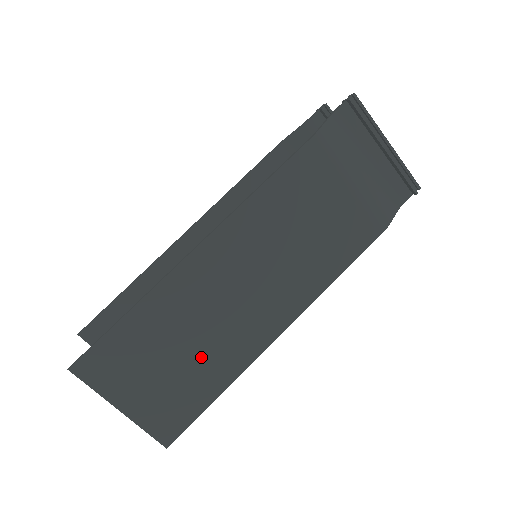
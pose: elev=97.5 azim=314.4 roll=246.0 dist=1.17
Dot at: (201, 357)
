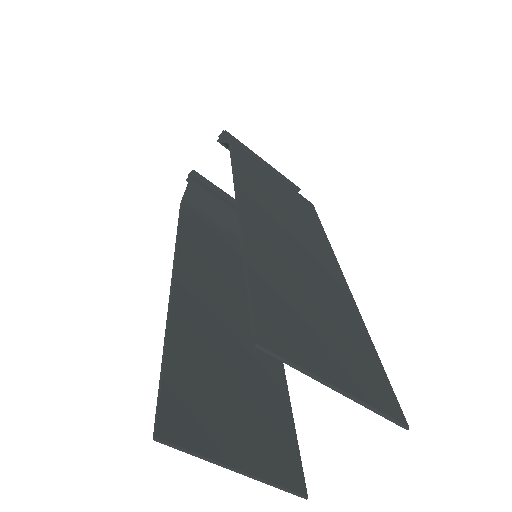
Dot at: (329, 306)
